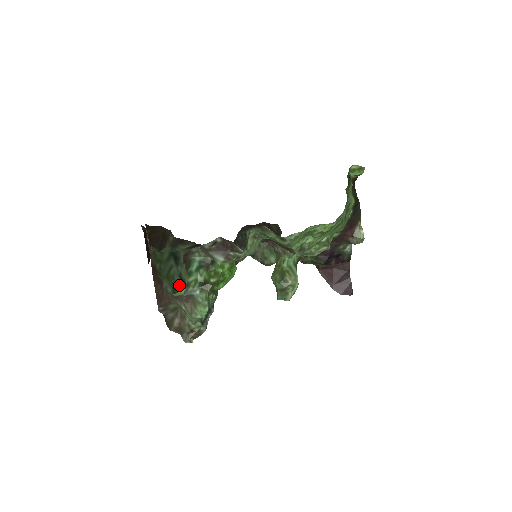
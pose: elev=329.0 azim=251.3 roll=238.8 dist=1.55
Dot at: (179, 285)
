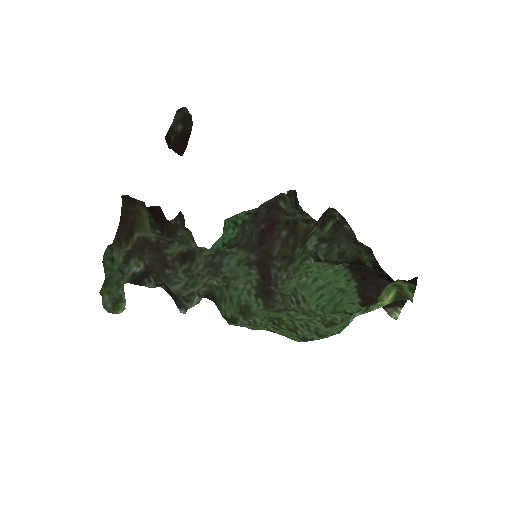
Dot at: occluded
